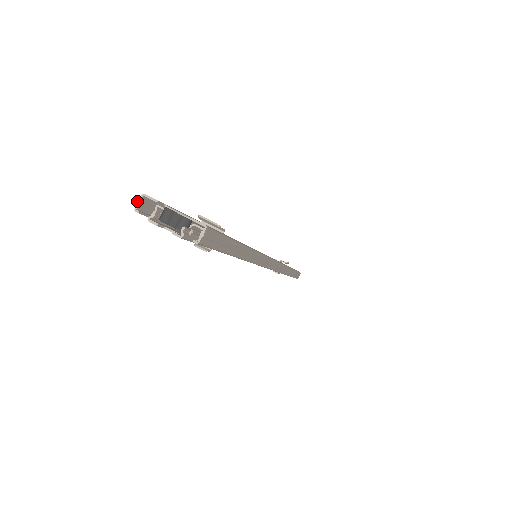
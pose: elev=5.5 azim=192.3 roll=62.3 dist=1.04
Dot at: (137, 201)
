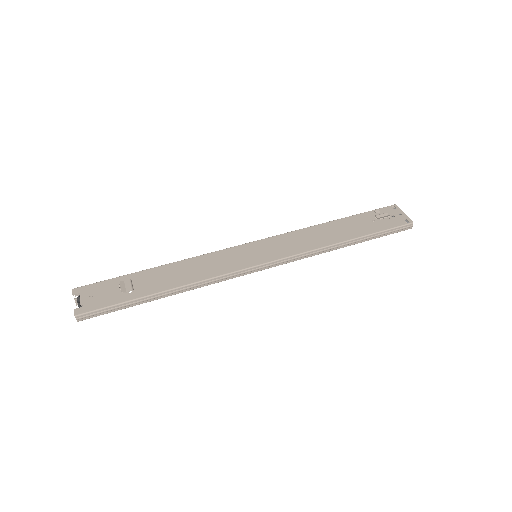
Dot at: (73, 291)
